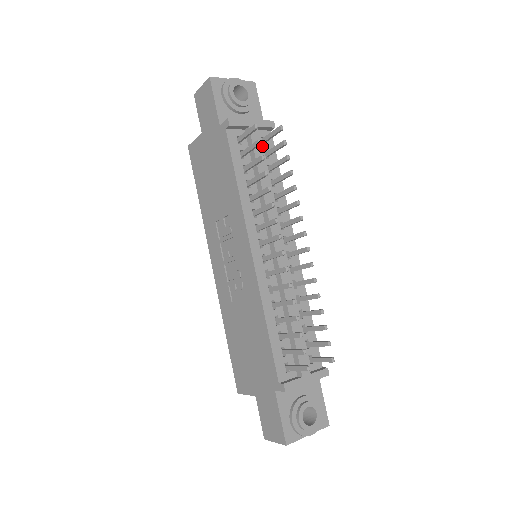
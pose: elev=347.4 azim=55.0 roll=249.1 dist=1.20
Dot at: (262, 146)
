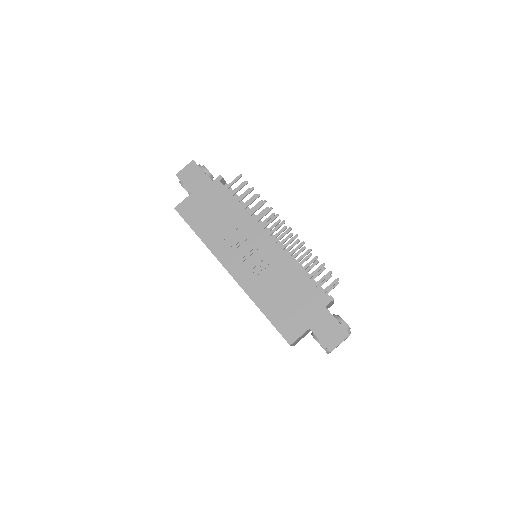
Dot at: occluded
